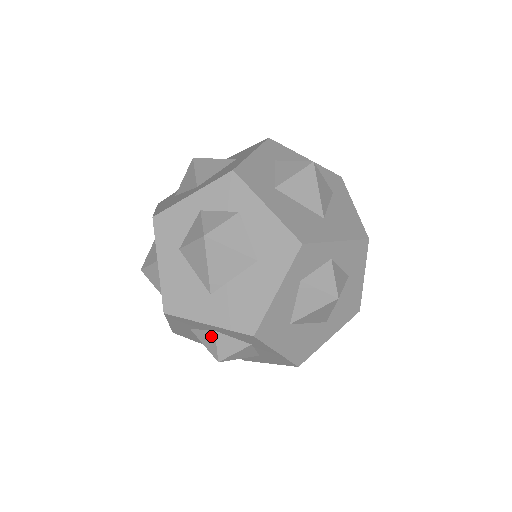
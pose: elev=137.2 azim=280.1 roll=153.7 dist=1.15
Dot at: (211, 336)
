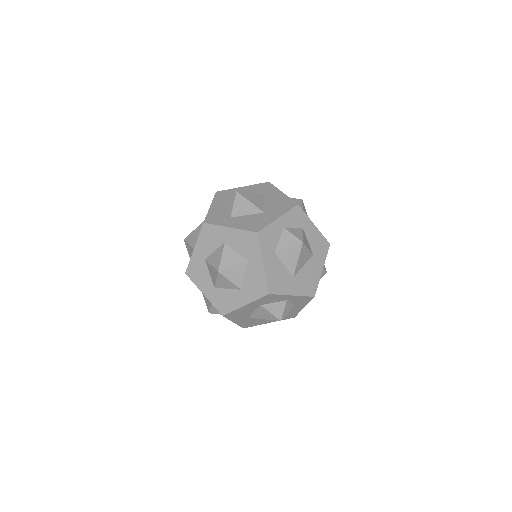
Dot at: (286, 234)
